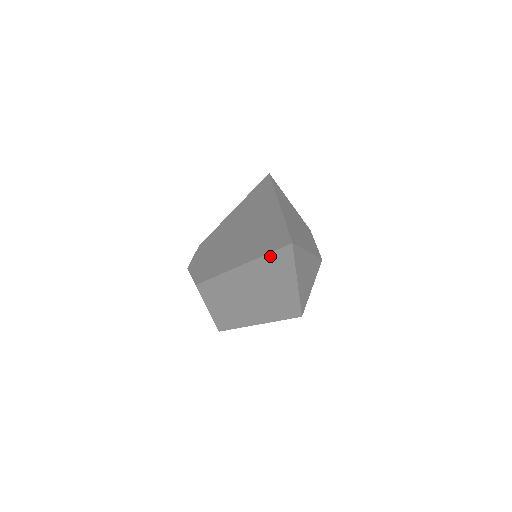
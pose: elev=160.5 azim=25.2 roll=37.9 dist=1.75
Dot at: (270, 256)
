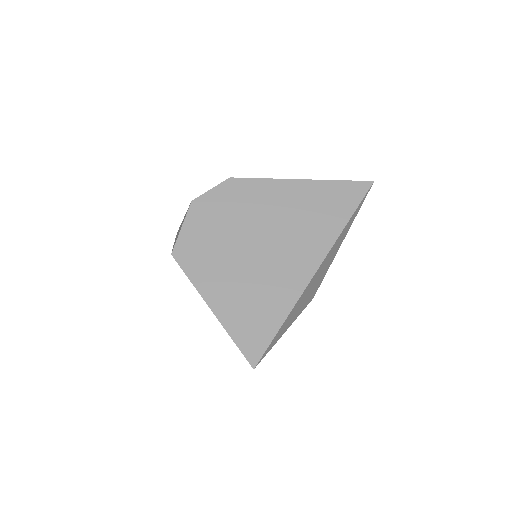
Dot at: (235, 341)
